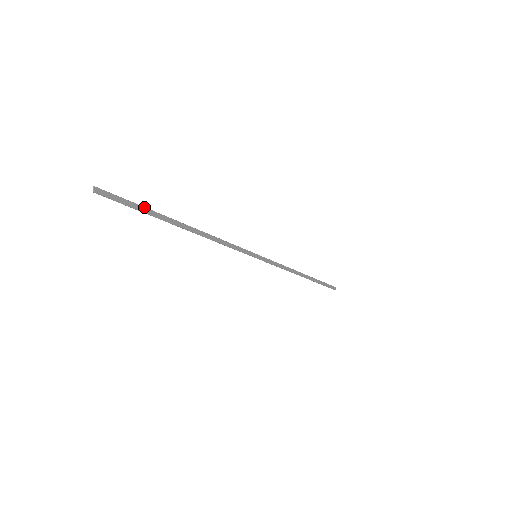
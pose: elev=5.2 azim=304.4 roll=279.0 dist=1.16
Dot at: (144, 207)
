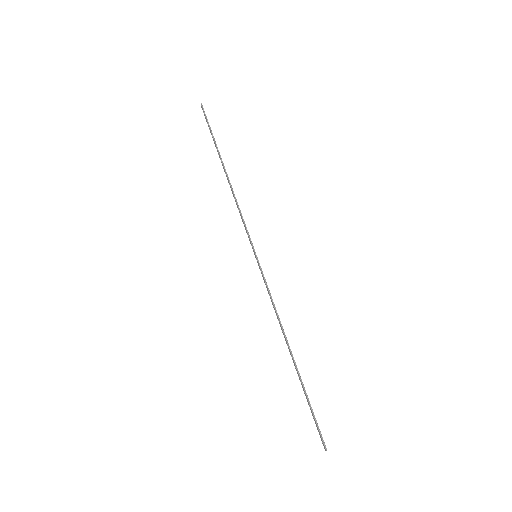
Dot at: occluded
